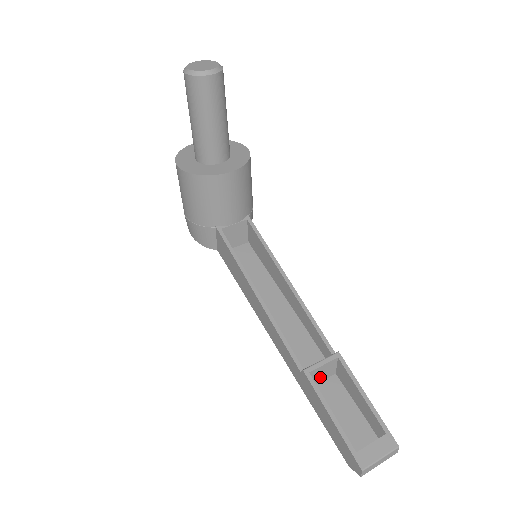
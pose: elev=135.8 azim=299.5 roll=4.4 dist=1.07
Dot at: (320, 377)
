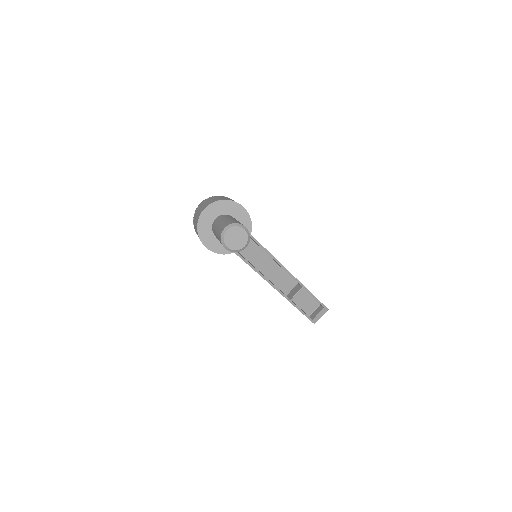
Dot at: occluded
